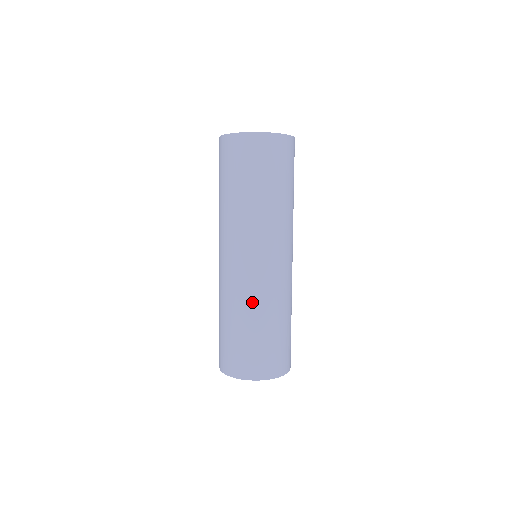
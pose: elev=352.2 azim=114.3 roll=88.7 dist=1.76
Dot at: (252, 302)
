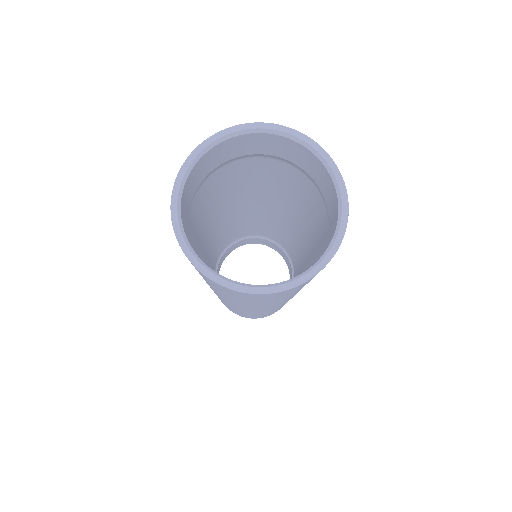
Dot at: occluded
